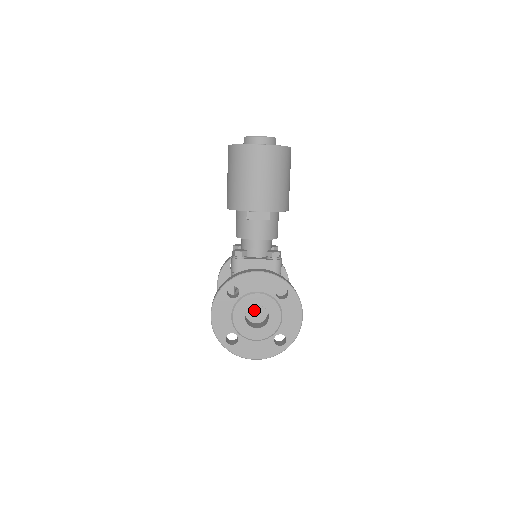
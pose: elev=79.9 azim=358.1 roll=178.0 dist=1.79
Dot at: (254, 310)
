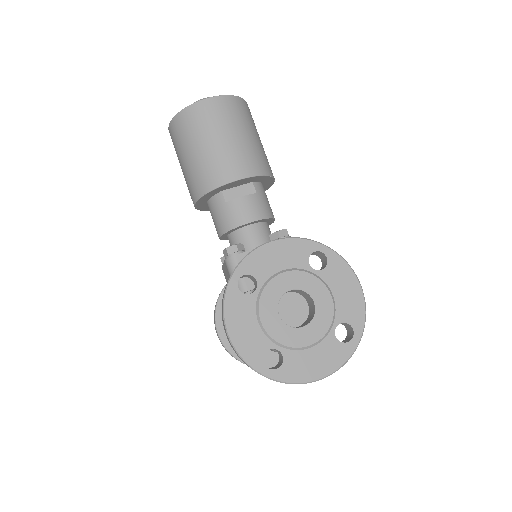
Dot at: (287, 308)
